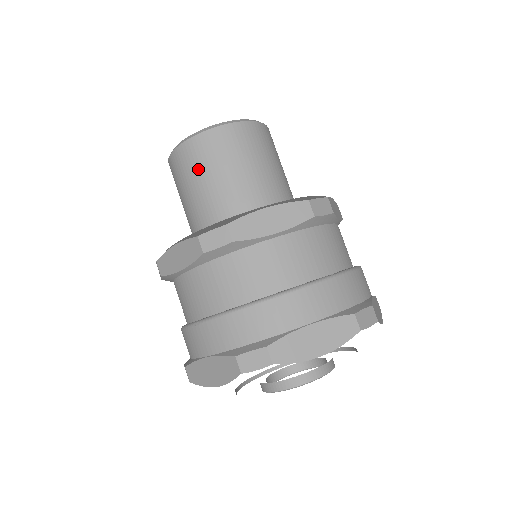
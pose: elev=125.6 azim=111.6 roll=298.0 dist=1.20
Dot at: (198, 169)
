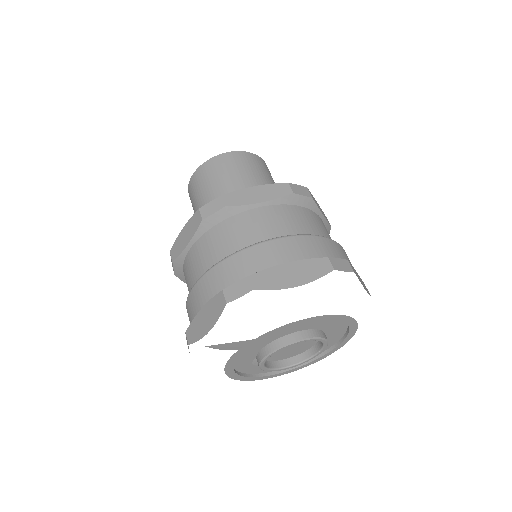
Dot at: (207, 182)
